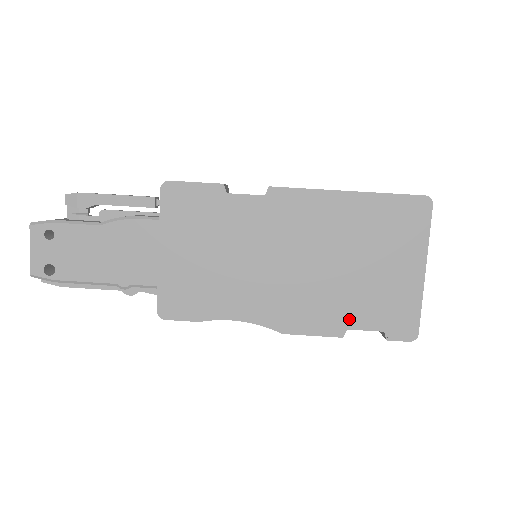
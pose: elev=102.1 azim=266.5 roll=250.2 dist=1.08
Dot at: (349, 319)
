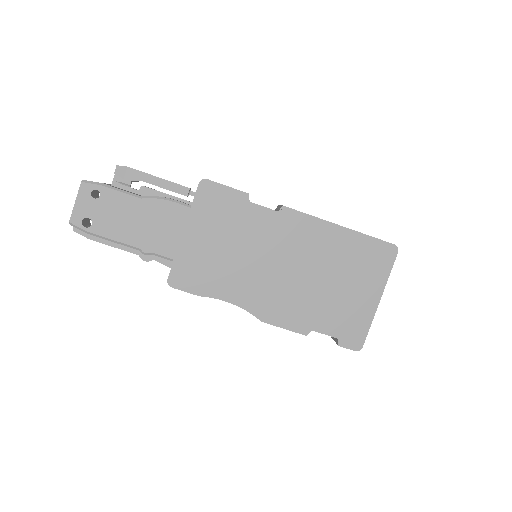
Dot at: (315, 323)
